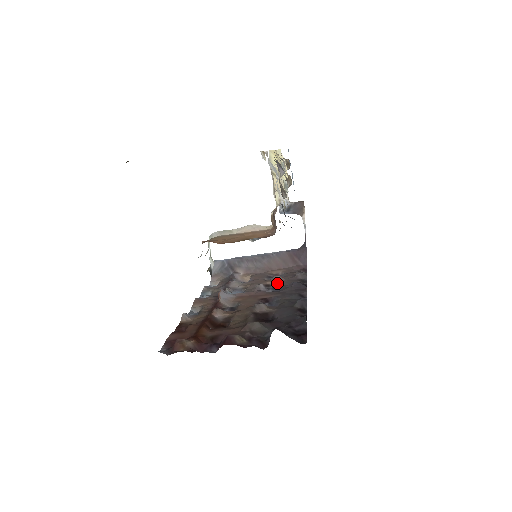
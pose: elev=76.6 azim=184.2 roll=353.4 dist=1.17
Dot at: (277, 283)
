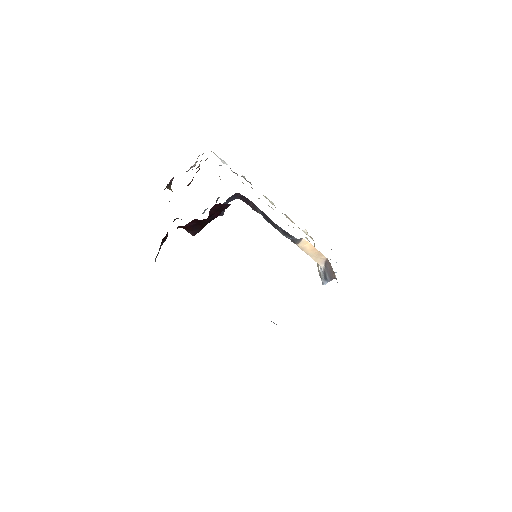
Dot at: occluded
